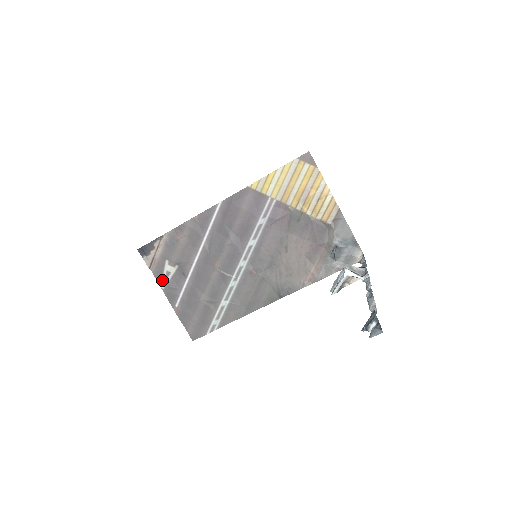
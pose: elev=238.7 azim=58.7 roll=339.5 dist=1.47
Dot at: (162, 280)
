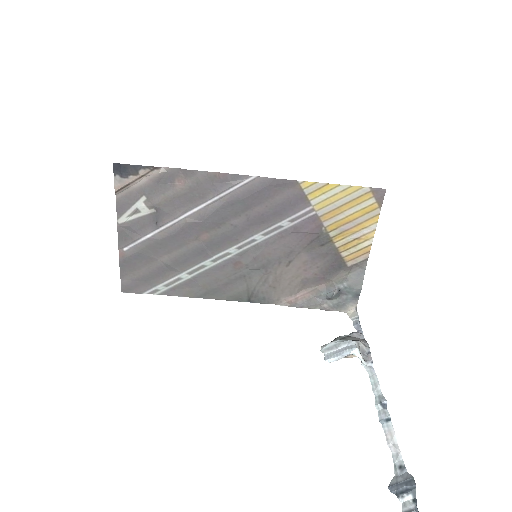
Dot at: (124, 214)
